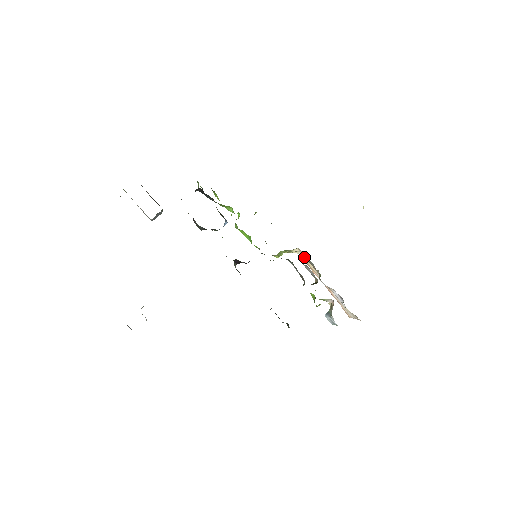
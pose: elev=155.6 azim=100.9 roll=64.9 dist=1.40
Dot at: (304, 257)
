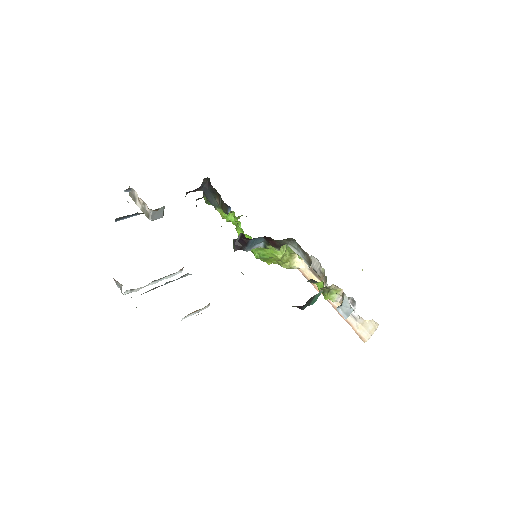
Dot at: (307, 269)
